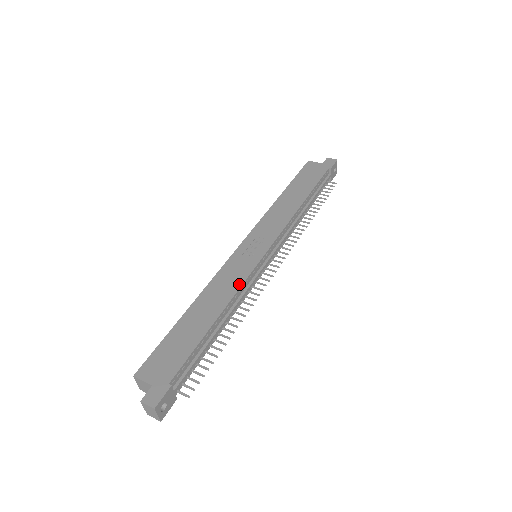
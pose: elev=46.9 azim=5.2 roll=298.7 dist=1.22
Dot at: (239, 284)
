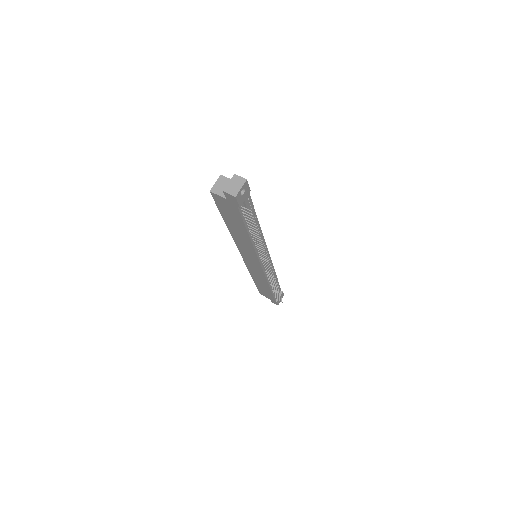
Dot at: occluded
